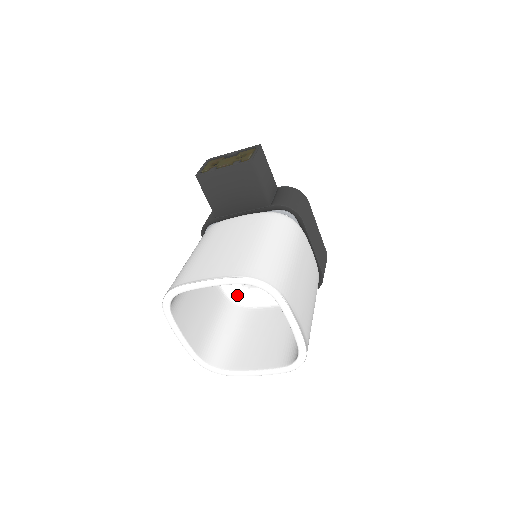
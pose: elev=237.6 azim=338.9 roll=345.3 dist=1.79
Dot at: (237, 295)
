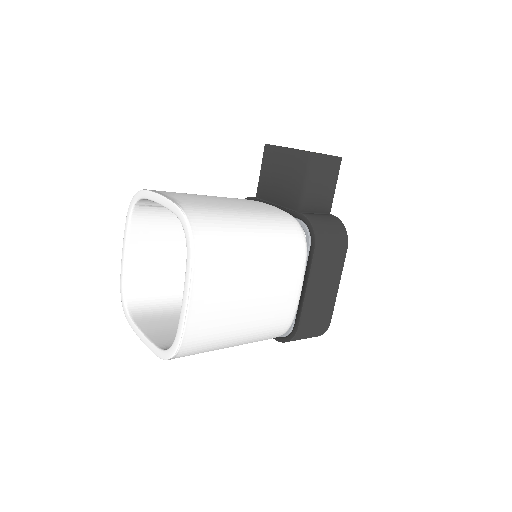
Dot at: occluded
